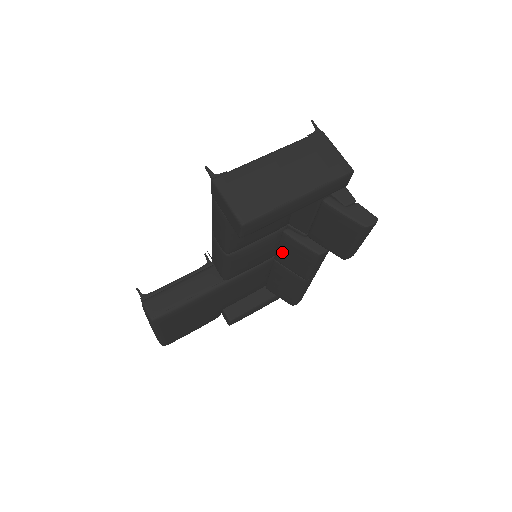
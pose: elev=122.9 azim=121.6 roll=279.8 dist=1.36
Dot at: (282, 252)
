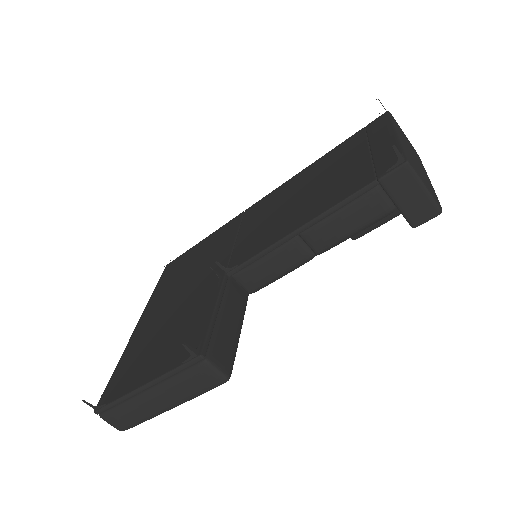
Dot at: occluded
